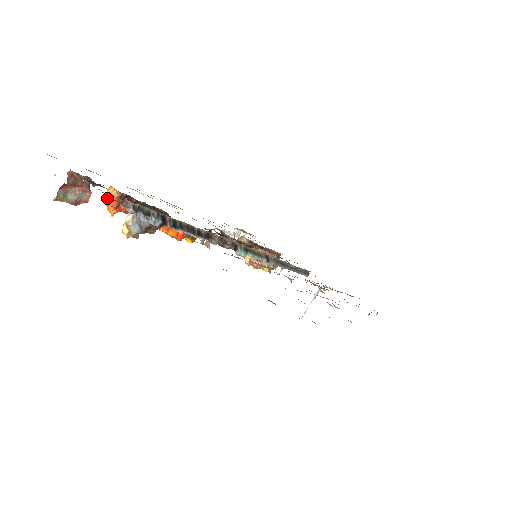
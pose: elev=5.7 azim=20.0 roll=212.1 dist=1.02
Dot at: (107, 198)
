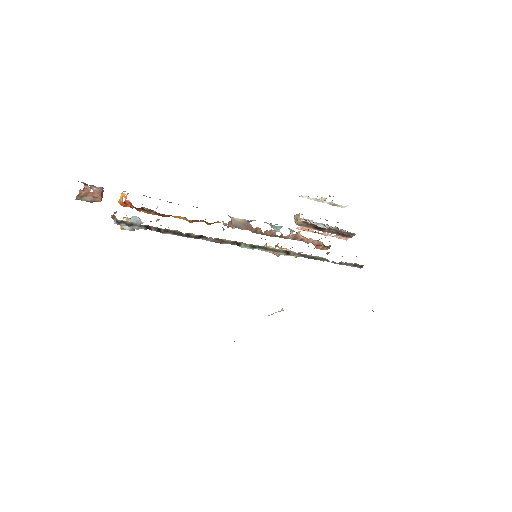
Dot at: (120, 198)
